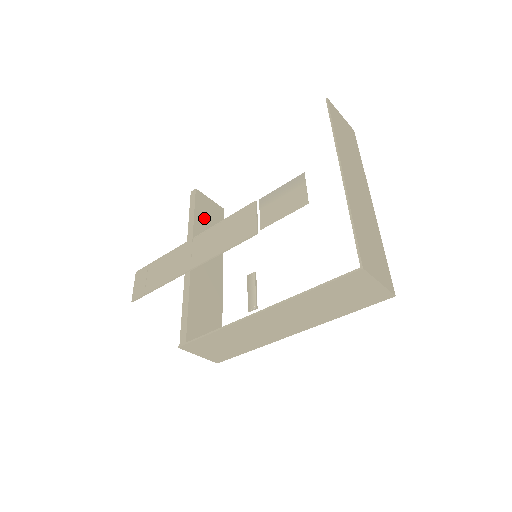
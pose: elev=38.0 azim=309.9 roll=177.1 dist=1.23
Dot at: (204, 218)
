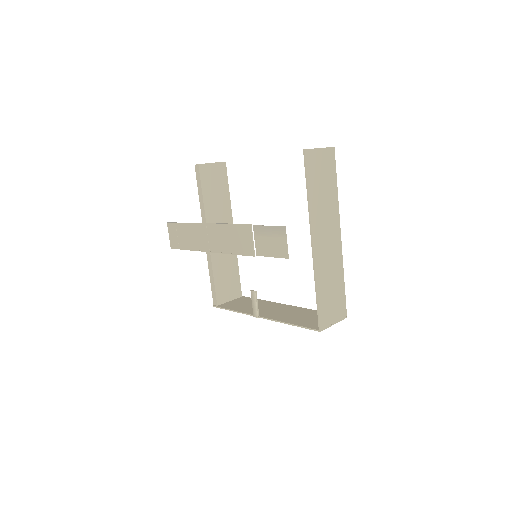
Dot at: (211, 190)
